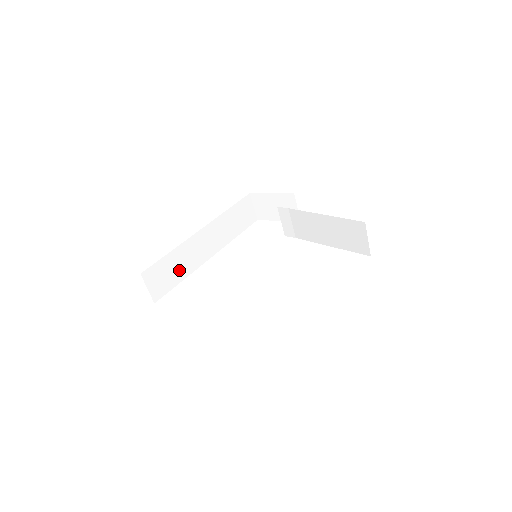
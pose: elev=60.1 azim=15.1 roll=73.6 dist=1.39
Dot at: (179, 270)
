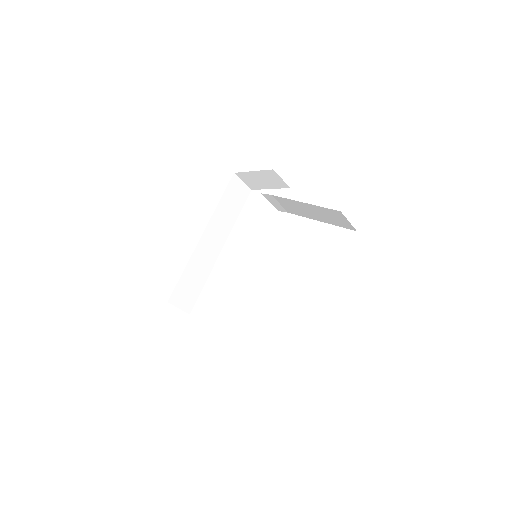
Dot at: (198, 278)
